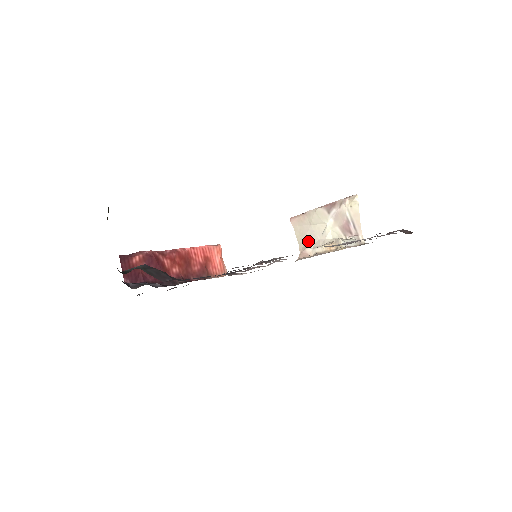
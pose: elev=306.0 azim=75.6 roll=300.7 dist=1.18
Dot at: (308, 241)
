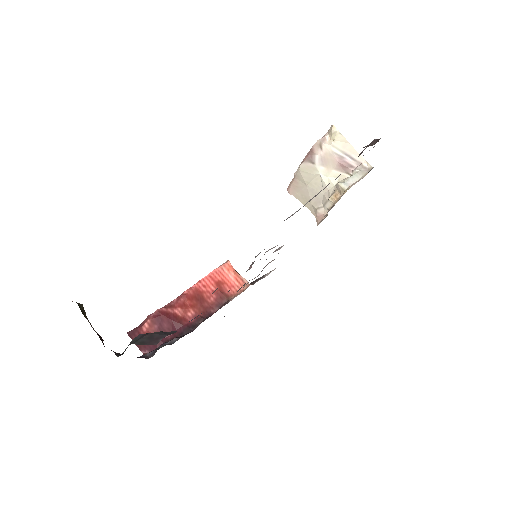
Dot at: (315, 202)
